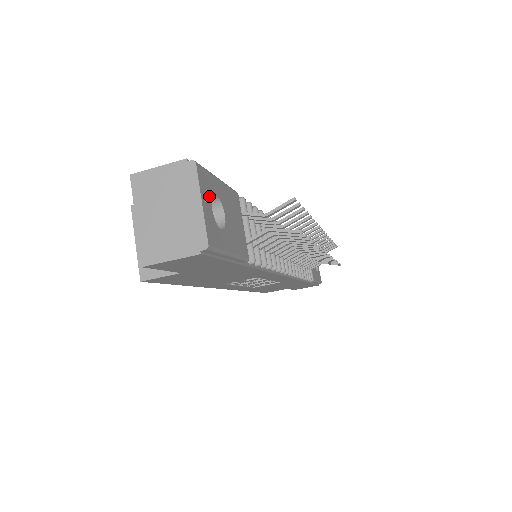
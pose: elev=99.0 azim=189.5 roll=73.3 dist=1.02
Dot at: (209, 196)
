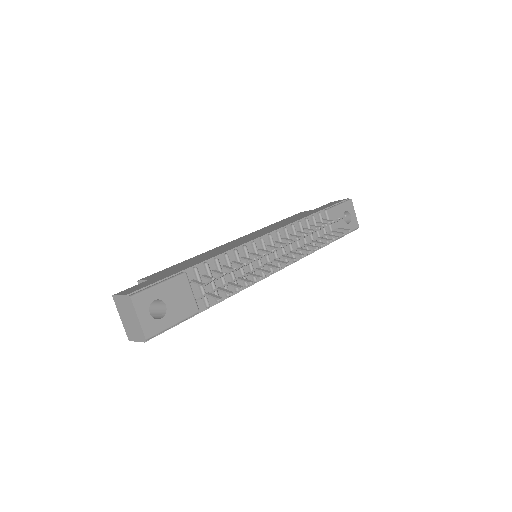
Dot at: (146, 307)
